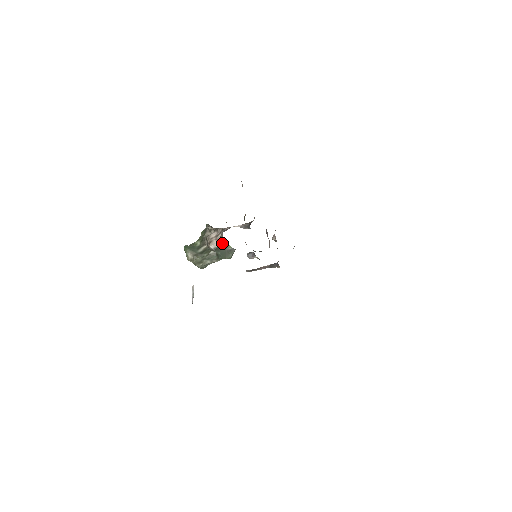
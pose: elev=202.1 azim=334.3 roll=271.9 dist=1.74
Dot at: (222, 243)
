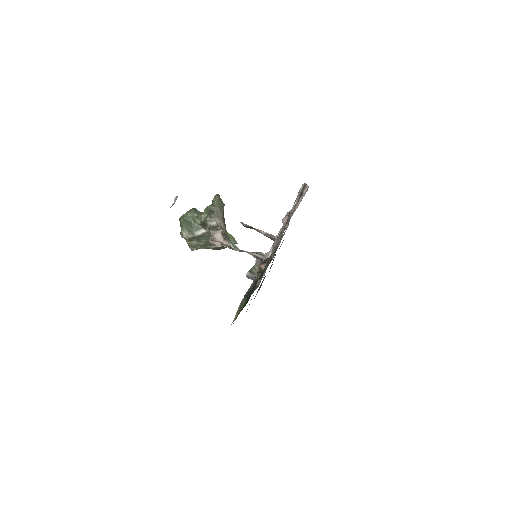
Dot at: occluded
